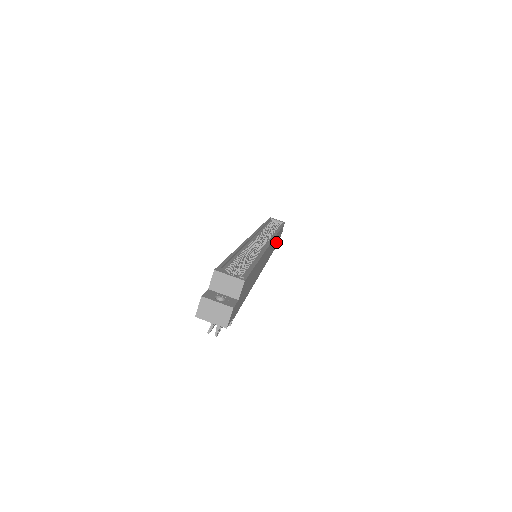
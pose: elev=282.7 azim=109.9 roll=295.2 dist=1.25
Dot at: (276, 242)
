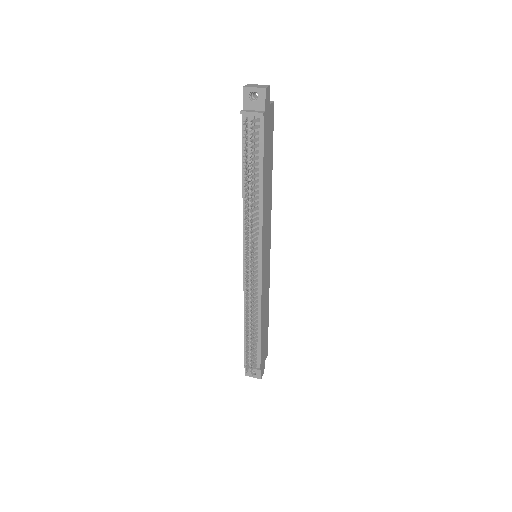
Dot at: (263, 333)
